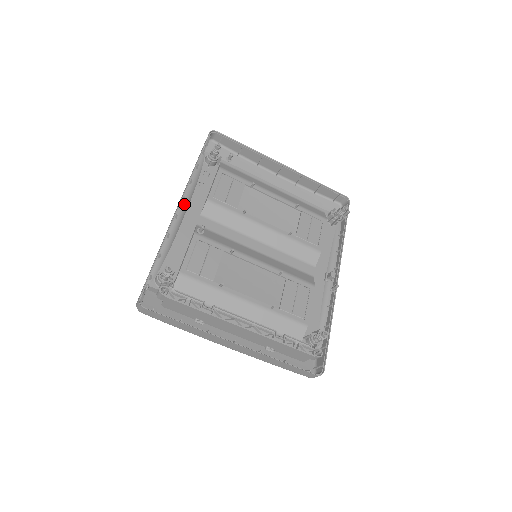
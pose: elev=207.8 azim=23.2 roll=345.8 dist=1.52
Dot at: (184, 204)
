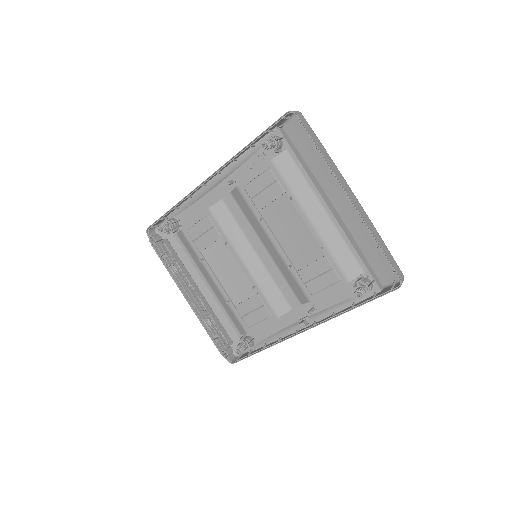
Dot at: (220, 176)
